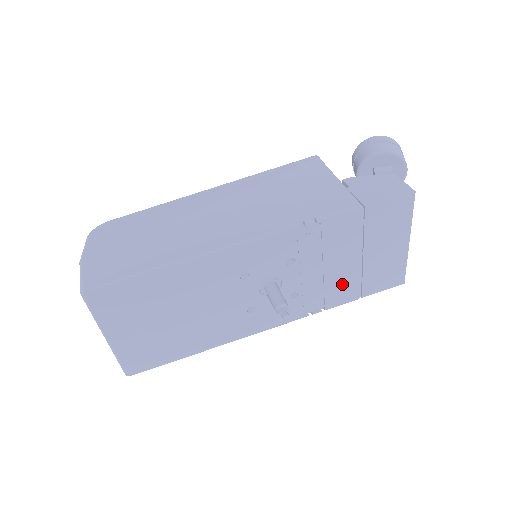
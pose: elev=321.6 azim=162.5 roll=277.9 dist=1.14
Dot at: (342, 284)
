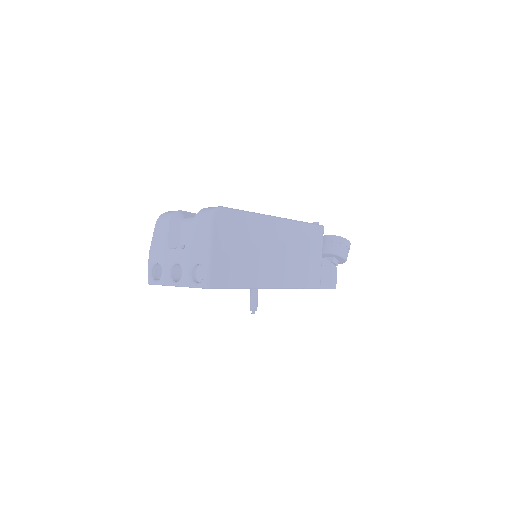
Dot at: occluded
